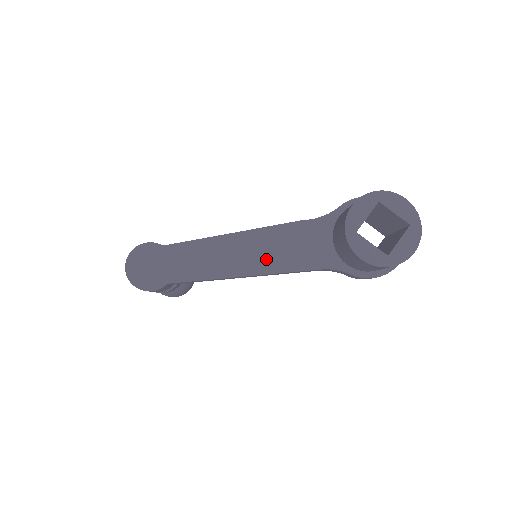
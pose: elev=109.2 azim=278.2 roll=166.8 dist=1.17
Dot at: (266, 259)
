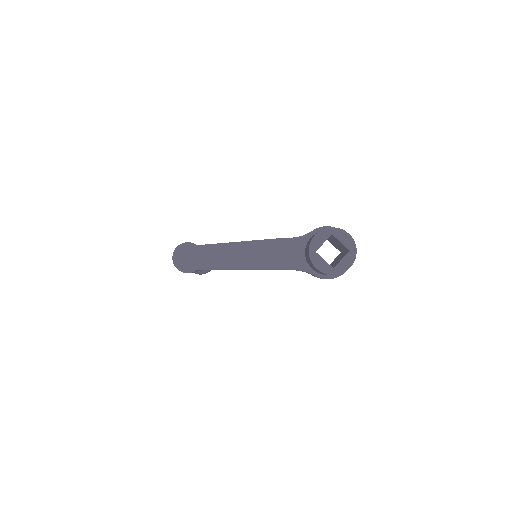
Dot at: (261, 260)
